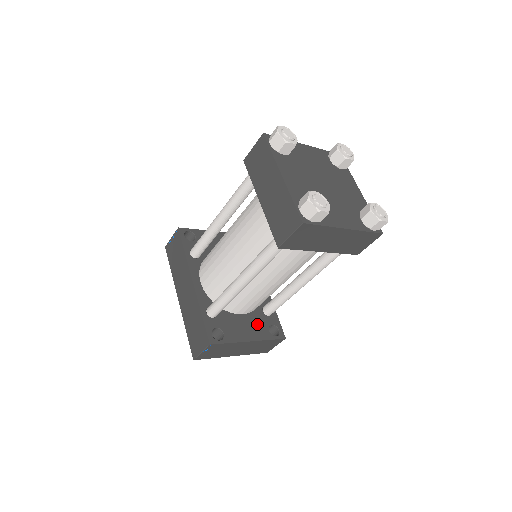
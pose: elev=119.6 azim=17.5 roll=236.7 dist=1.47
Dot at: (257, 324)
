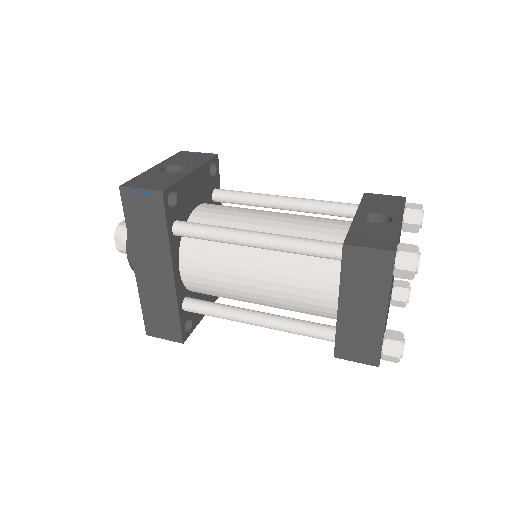
Dot at: occluded
